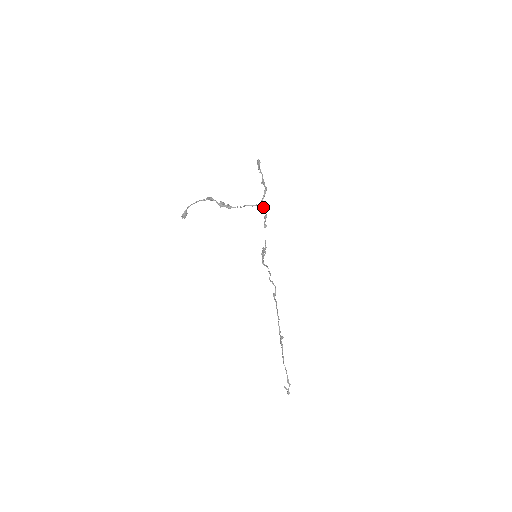
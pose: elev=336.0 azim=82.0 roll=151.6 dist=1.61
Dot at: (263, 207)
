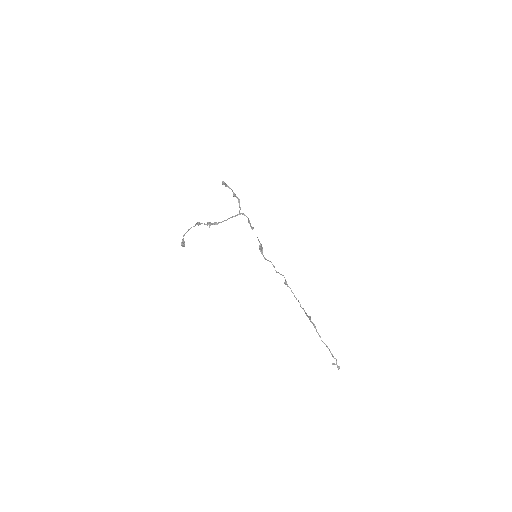
Dot at: (243, 214)
